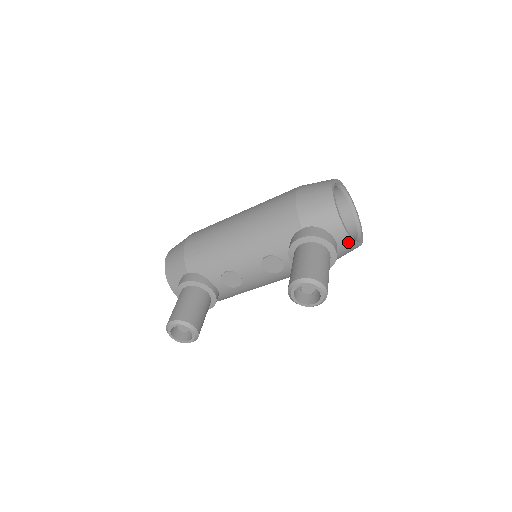
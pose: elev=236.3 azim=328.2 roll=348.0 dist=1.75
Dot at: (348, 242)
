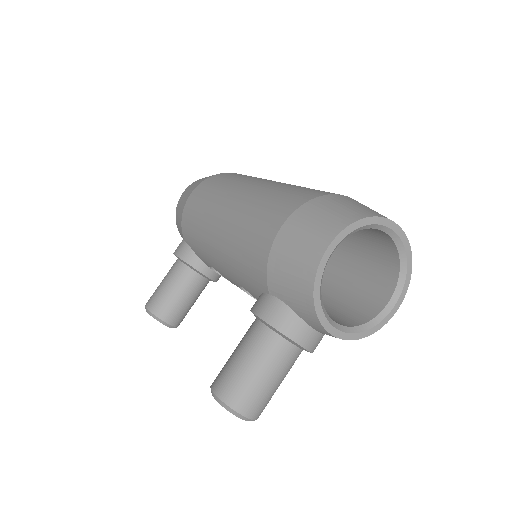
Dot at: occluded
